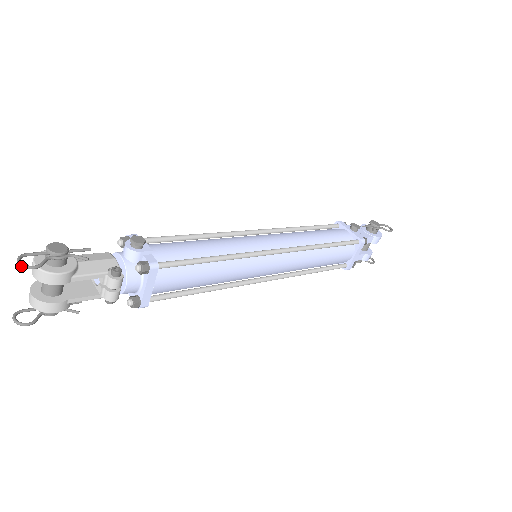
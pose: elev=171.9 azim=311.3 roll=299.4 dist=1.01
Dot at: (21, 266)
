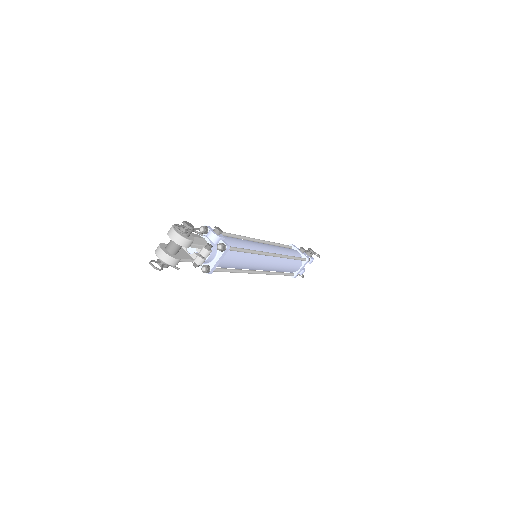
Dot at: (179, 231)
